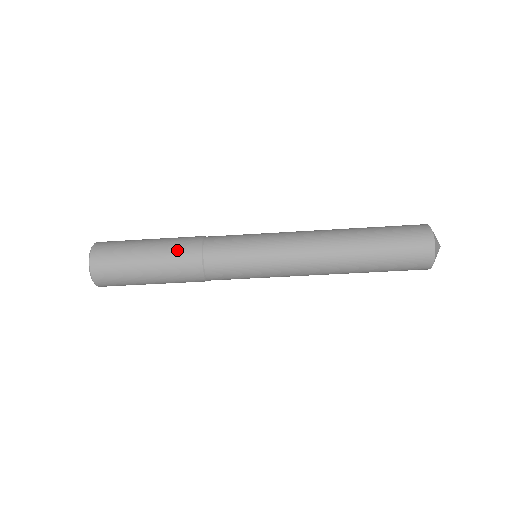
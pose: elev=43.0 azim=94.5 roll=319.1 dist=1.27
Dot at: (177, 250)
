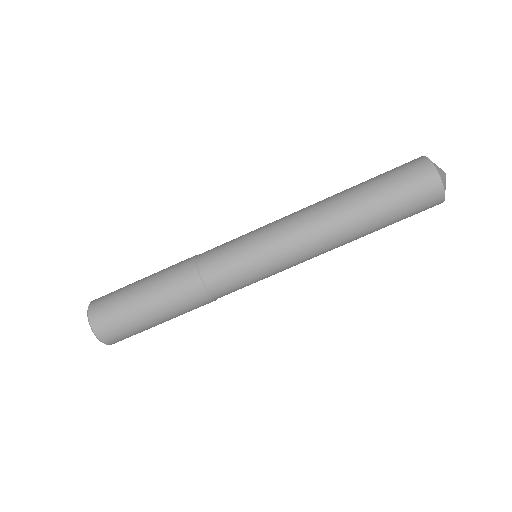
Dot at: (171, 274)
